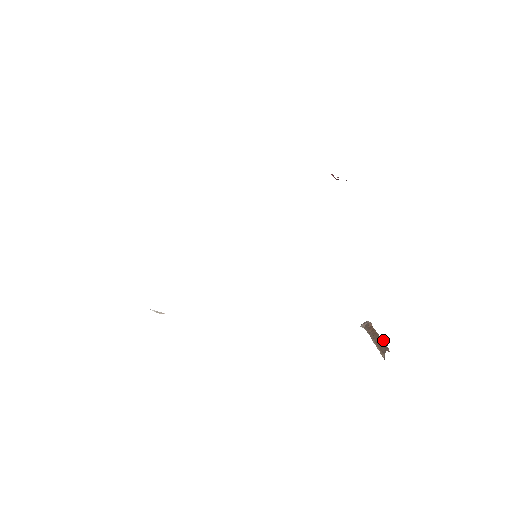
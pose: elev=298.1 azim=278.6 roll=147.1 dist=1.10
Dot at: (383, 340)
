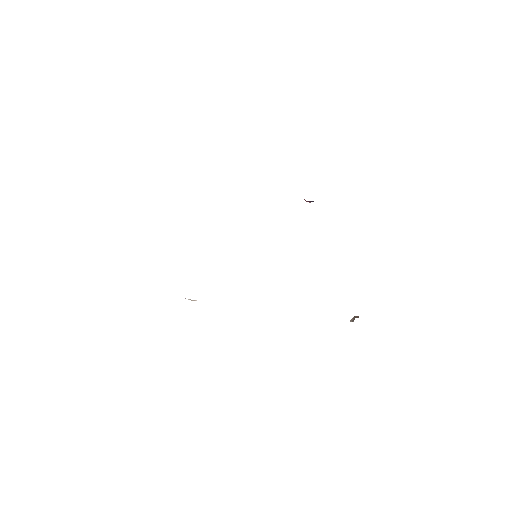
Dot at: occluded
